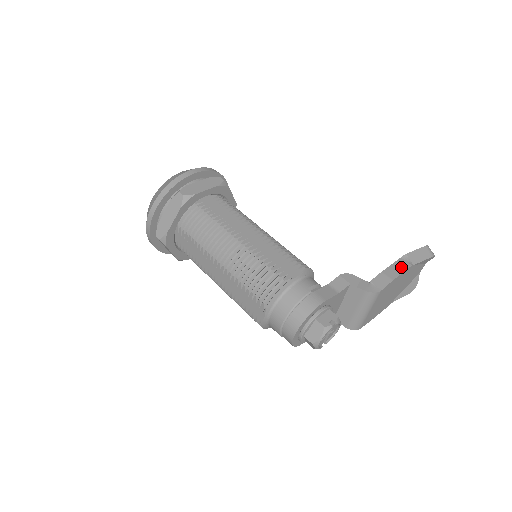
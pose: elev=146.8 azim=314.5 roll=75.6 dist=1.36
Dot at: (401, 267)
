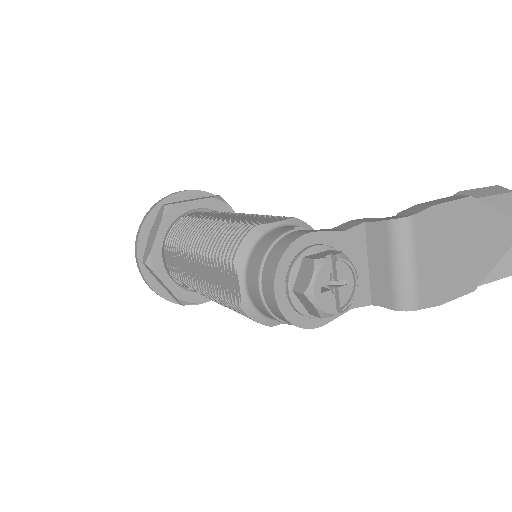
Dot at: (451, 199)
